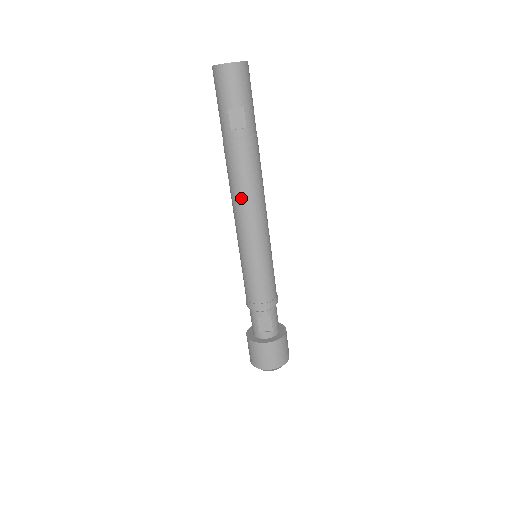
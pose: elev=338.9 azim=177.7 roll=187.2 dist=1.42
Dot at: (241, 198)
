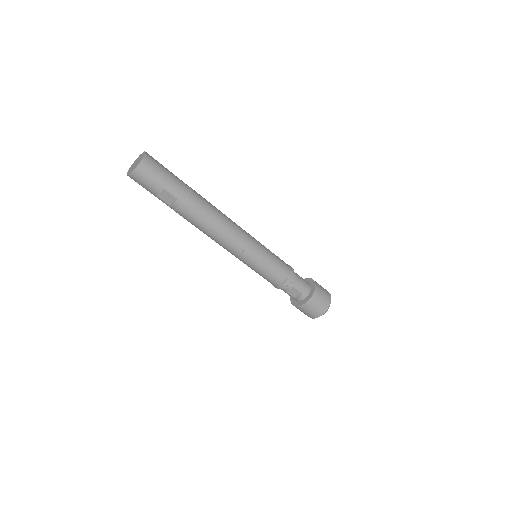
Dot at: (212, 237)
